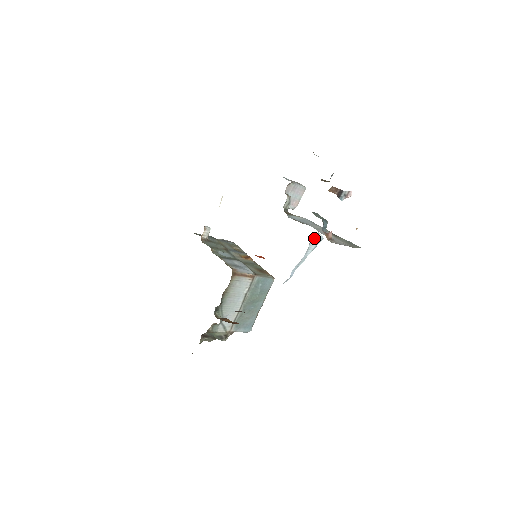
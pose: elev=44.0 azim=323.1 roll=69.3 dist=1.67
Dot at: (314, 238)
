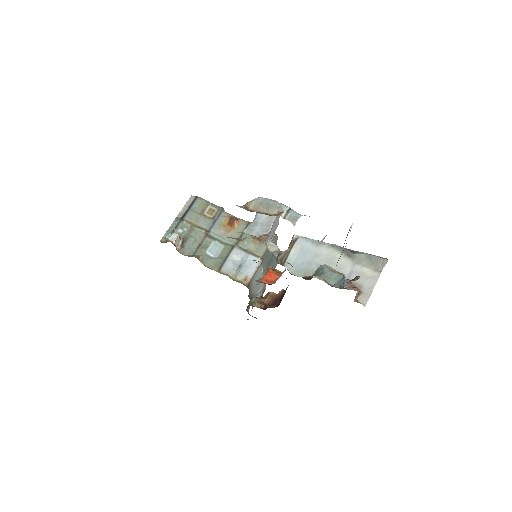
Dot at: occluded
